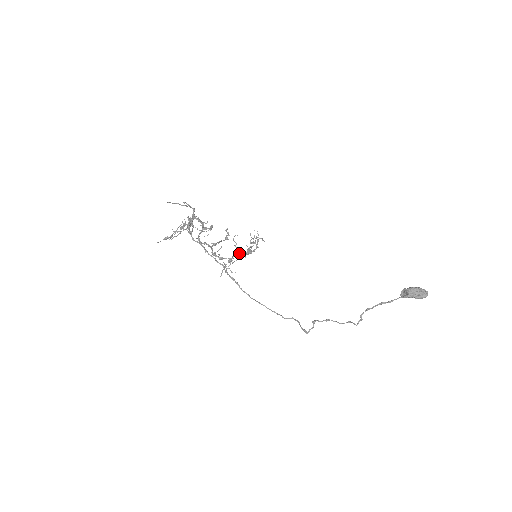
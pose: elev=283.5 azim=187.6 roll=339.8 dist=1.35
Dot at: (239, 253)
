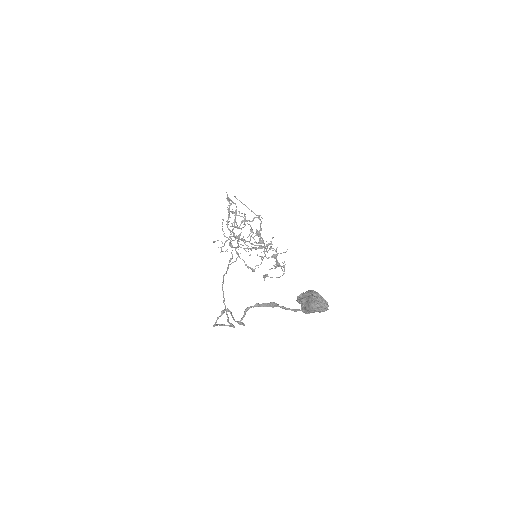
Dot at: occluded
